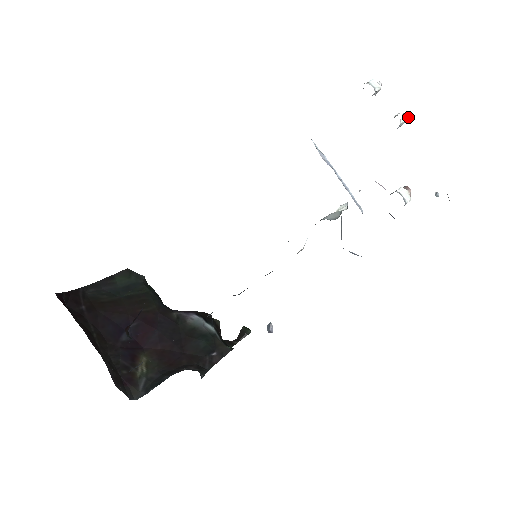
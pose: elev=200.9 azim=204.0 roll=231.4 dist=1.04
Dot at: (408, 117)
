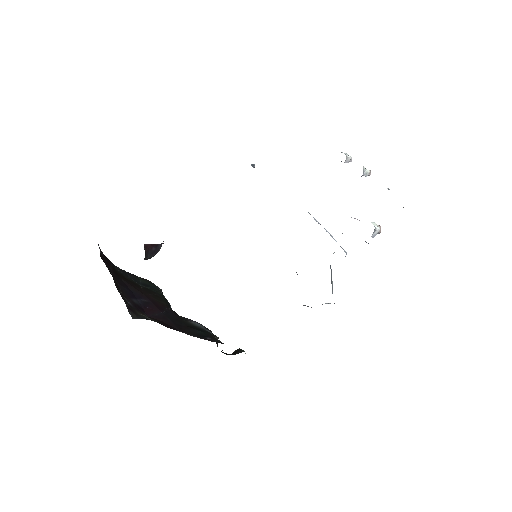
Dot at: occluded
